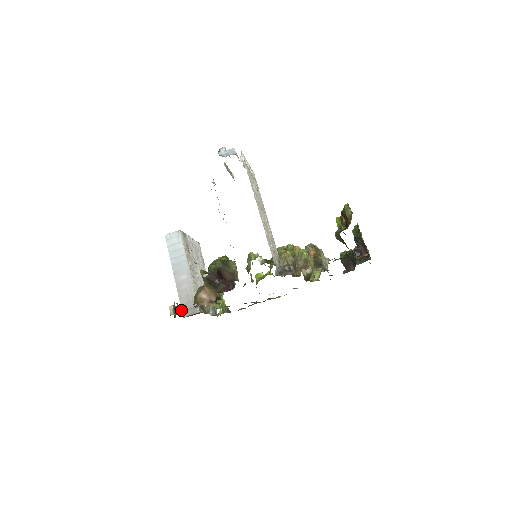
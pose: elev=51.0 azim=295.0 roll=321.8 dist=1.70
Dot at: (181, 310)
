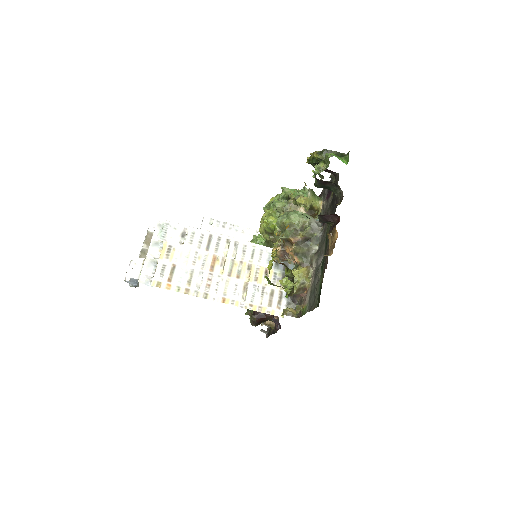
Dot at: occluded
